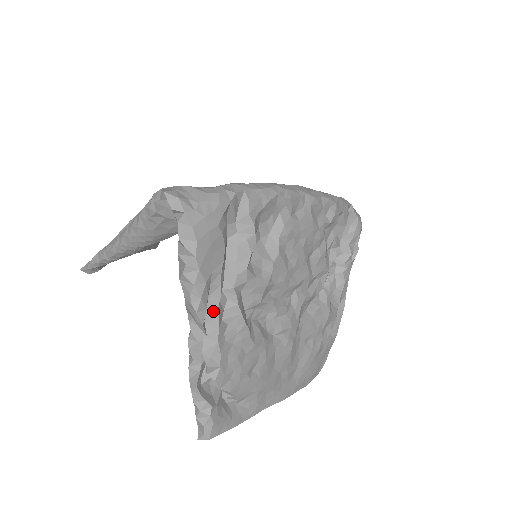
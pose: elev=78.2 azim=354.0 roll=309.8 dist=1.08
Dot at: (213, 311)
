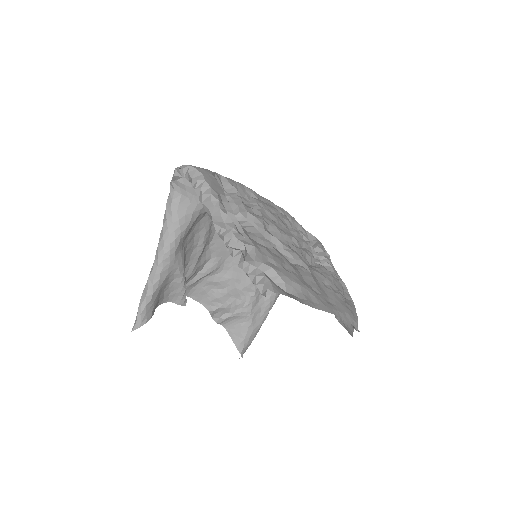
Dot at: (232, 217)
